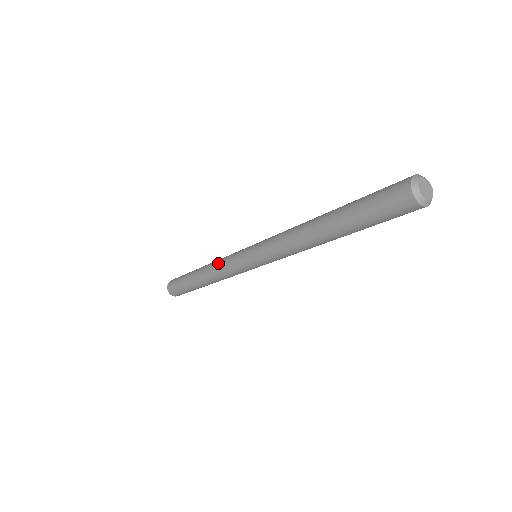
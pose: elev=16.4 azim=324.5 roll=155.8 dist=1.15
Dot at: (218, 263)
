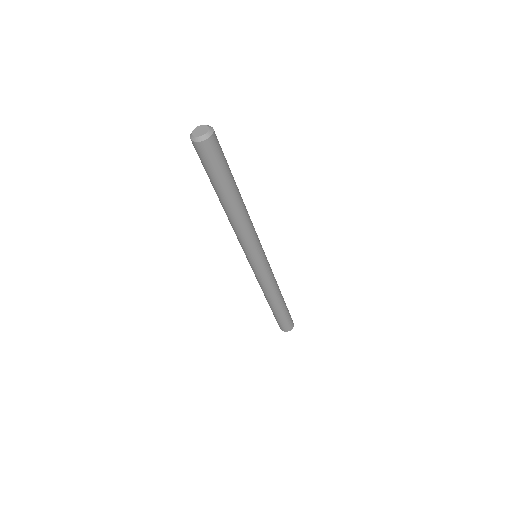
Dot at: occluded
